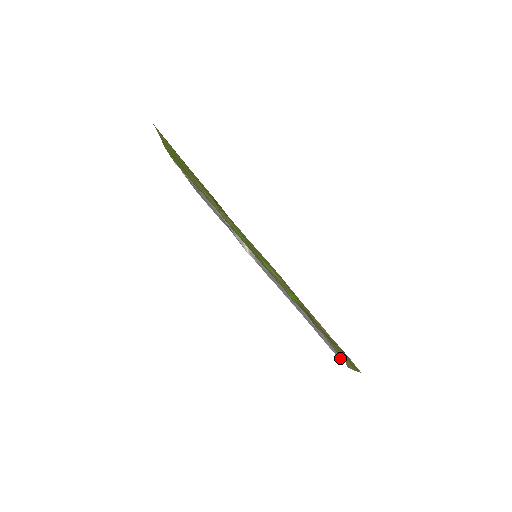
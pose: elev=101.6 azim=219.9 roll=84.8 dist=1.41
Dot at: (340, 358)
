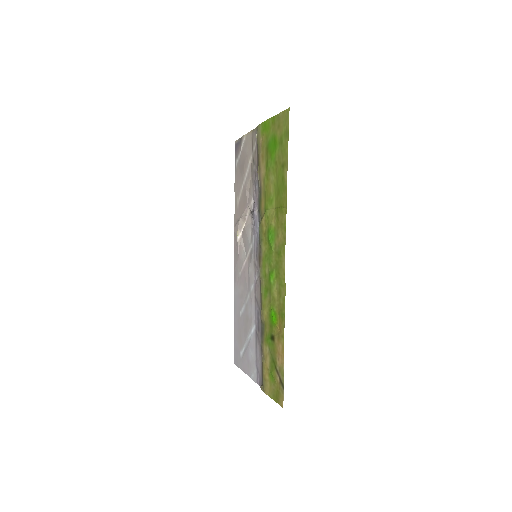
Dot at: (241, 367)
